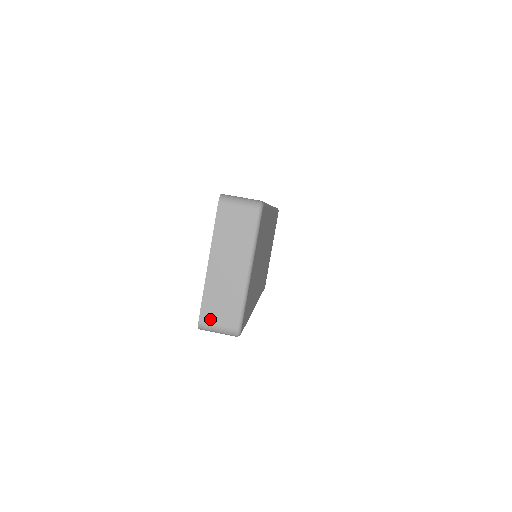
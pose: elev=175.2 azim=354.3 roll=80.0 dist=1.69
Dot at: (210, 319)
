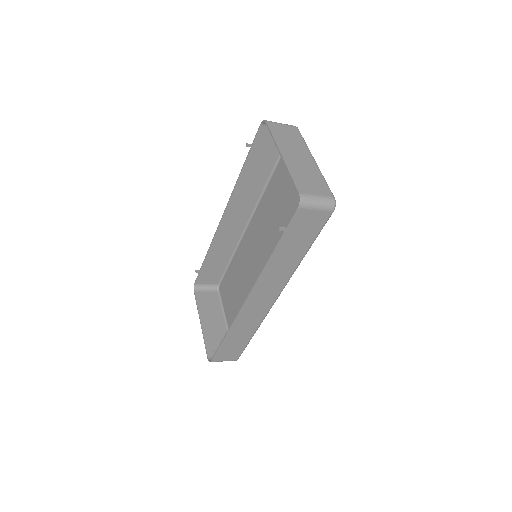
Dot at: (307, 191)
